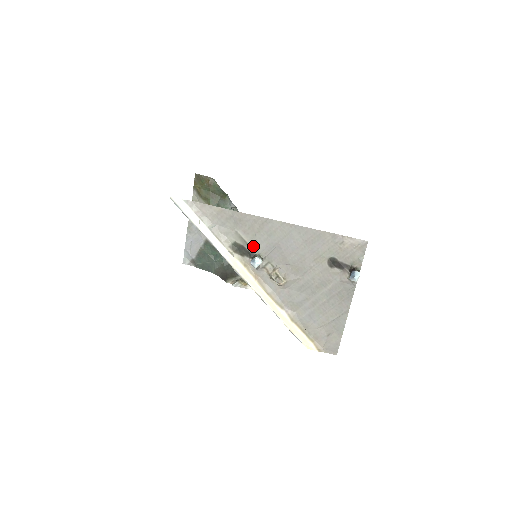
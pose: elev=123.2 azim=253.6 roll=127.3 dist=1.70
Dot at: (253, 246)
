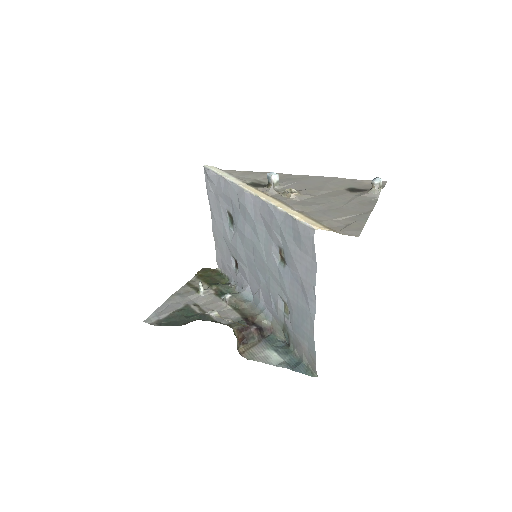
Dot at: occluded
